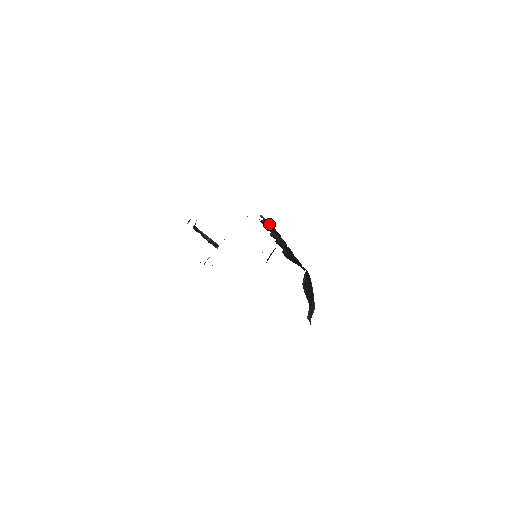
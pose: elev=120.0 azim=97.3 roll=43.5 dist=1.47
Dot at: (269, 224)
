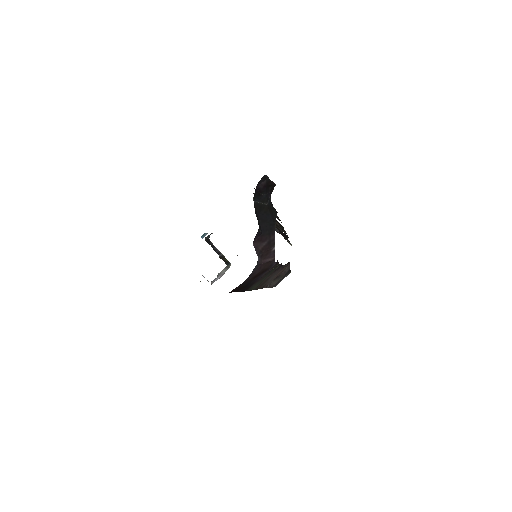
Dot at: occluded
